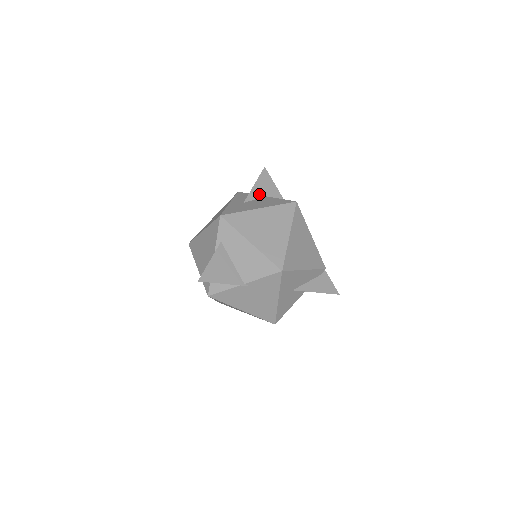
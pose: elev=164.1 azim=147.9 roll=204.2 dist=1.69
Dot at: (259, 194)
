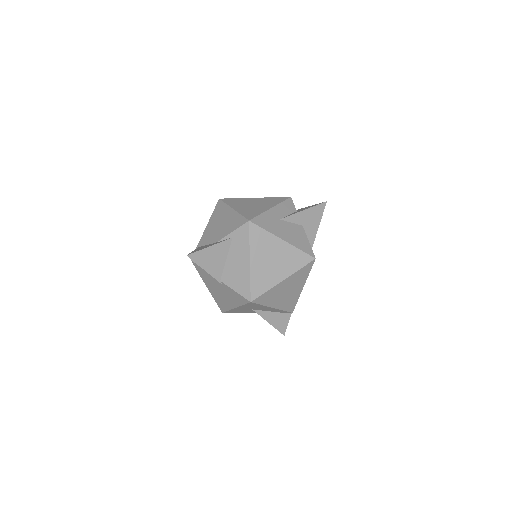
Dot at: (300, 221)
